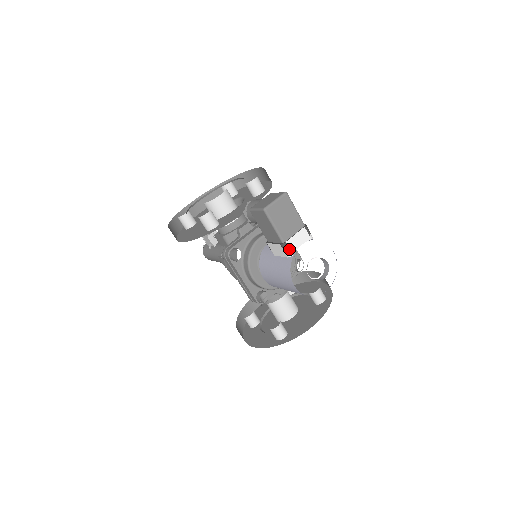
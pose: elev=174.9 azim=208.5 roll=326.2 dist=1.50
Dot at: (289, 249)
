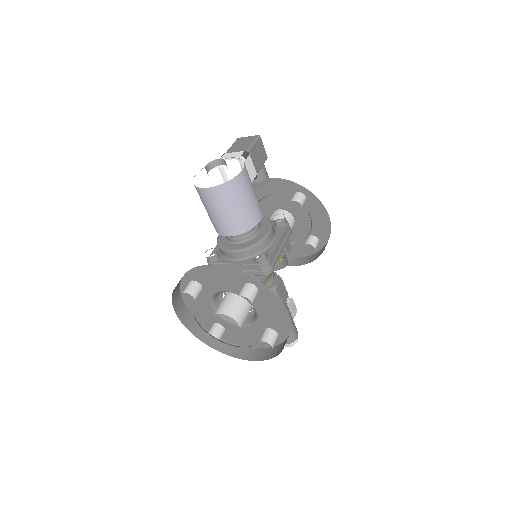
Dot at: (221, 157)
